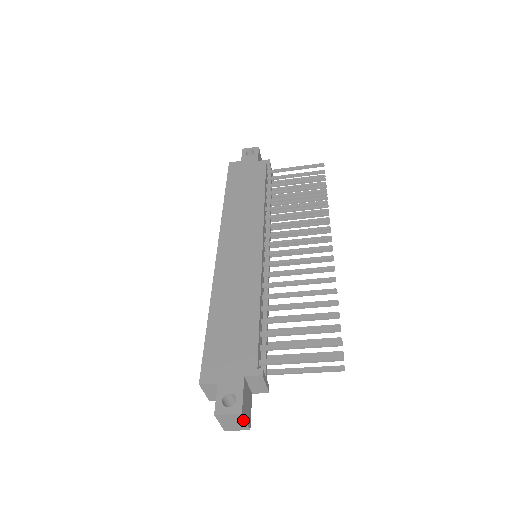
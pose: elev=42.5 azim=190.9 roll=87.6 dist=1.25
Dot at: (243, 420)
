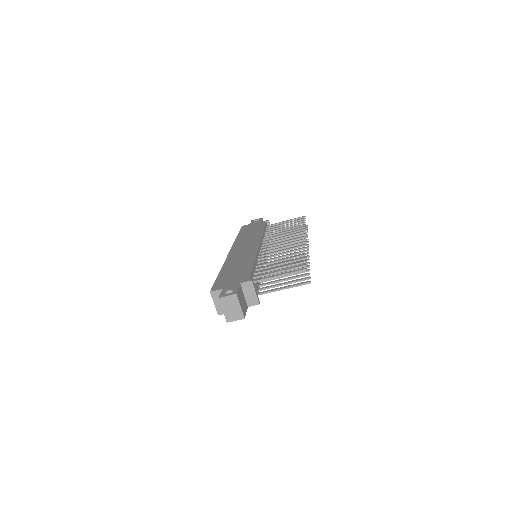
Dot at: (238, 303)
